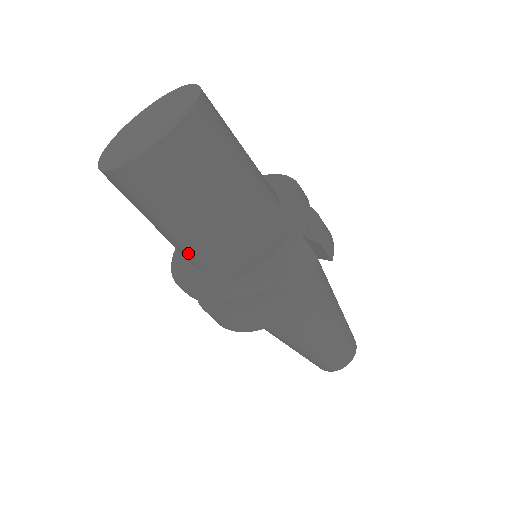
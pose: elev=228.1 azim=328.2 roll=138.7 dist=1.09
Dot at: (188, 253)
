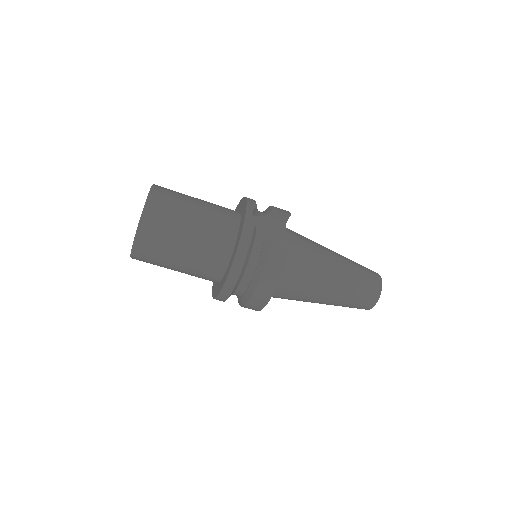
Dot at: (207, 265)
